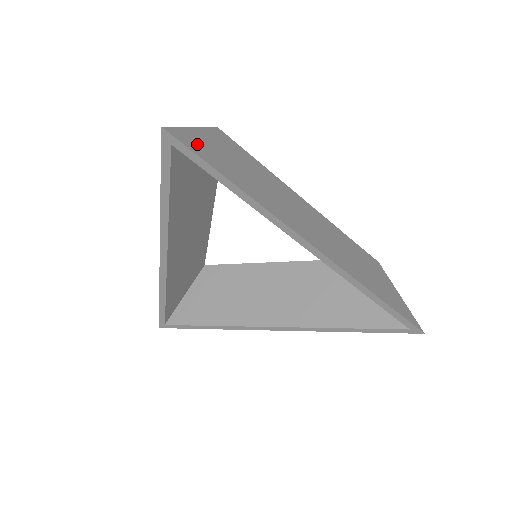
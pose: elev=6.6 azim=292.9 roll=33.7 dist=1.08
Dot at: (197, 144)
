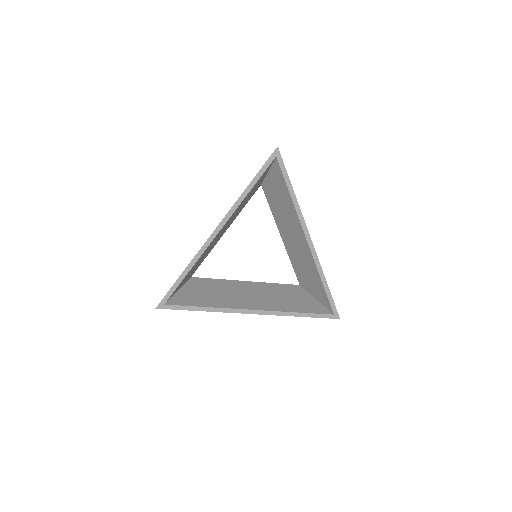
Dot at: occluded
